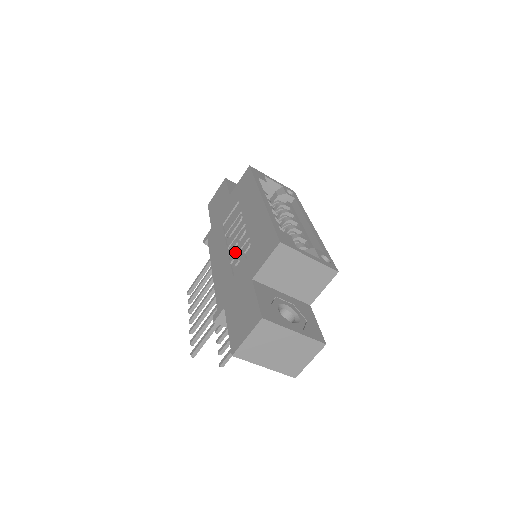
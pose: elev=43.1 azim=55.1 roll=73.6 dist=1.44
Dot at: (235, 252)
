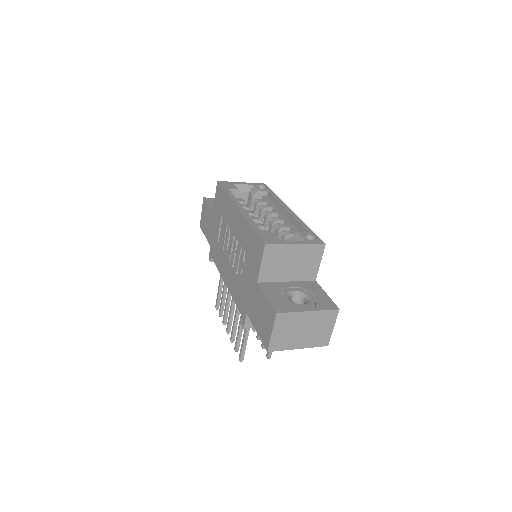
Dot at: (236, 262)
